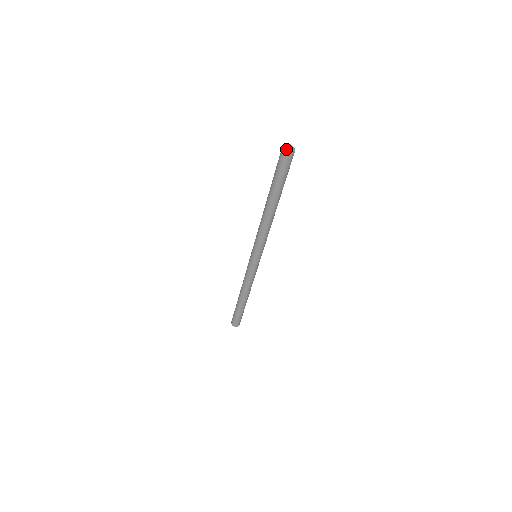
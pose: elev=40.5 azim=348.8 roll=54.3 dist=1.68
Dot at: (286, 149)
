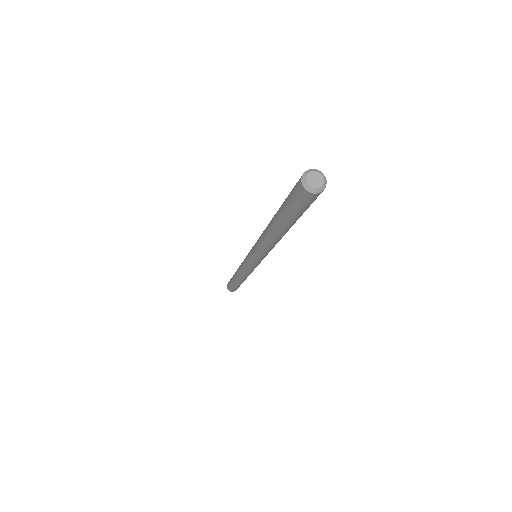
Dot at: (305, 179)
